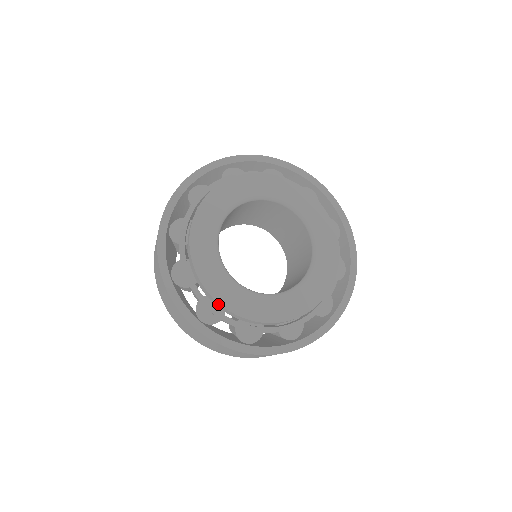
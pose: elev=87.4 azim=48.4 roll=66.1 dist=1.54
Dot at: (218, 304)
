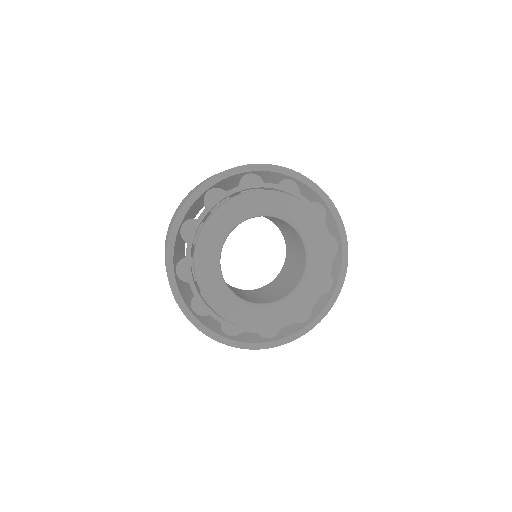
Dot at: (195, 273)
